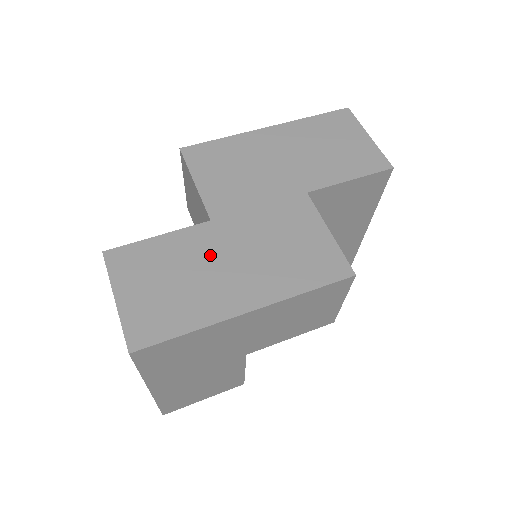
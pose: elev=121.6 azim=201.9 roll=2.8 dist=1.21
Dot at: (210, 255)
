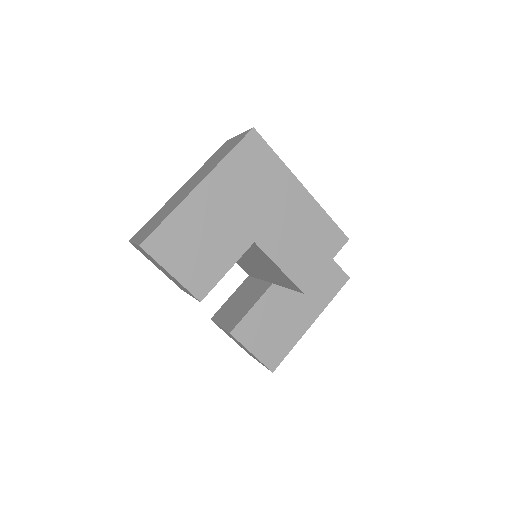
Dot at: occluded
